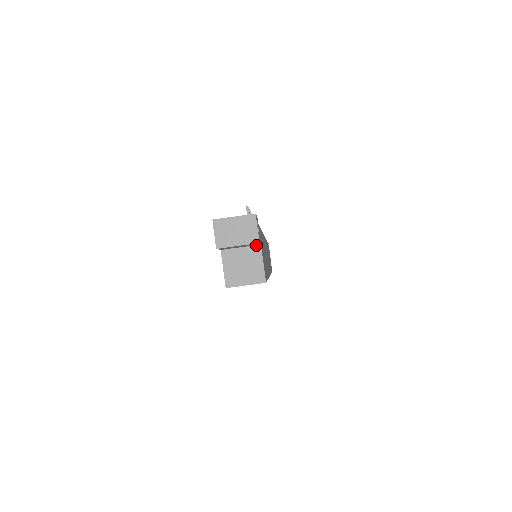
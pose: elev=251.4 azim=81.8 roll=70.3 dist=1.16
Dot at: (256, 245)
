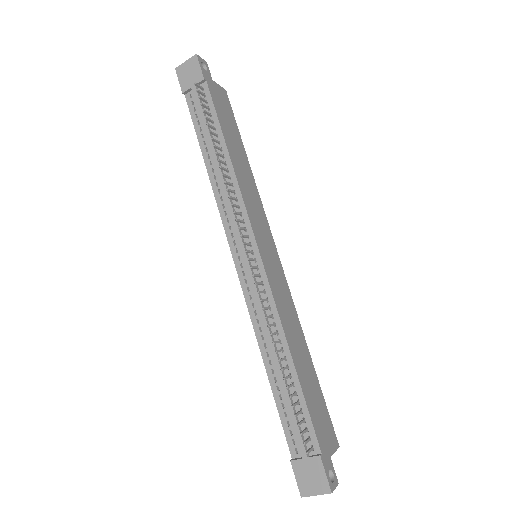
Dot at: (327, 458)
